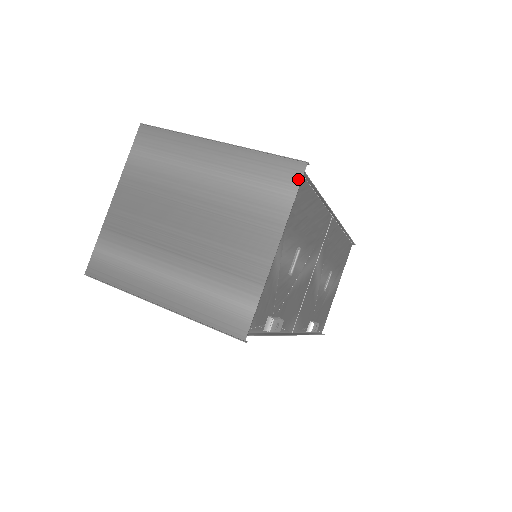
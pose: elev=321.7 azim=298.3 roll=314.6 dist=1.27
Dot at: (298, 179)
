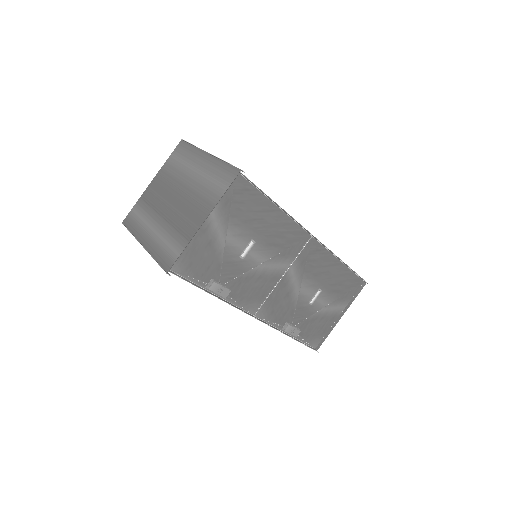
Dot at: (232, 179)
